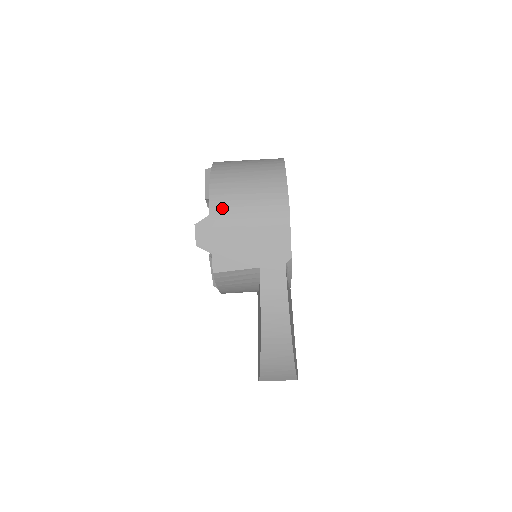
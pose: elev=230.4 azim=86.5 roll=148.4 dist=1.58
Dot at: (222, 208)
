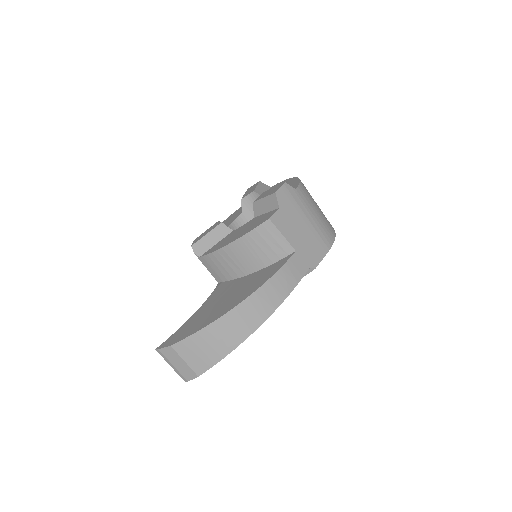
Dot at: (304, 196)
